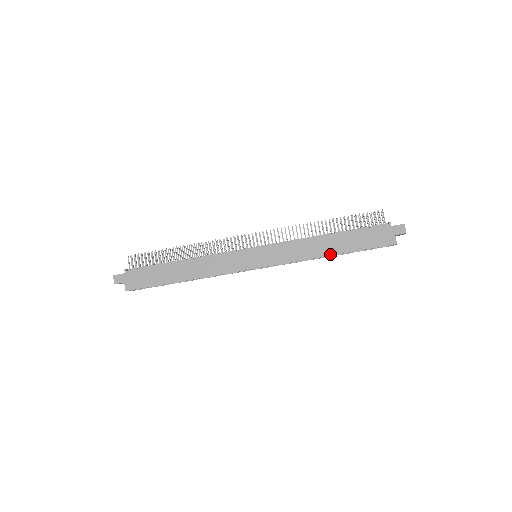
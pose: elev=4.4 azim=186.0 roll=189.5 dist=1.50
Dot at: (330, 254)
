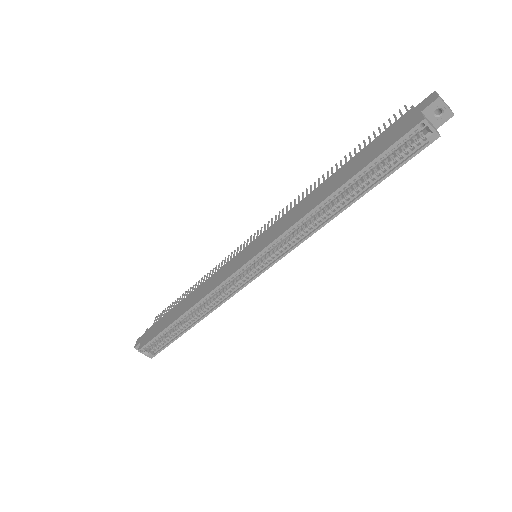
Dot at: (328, 195)
